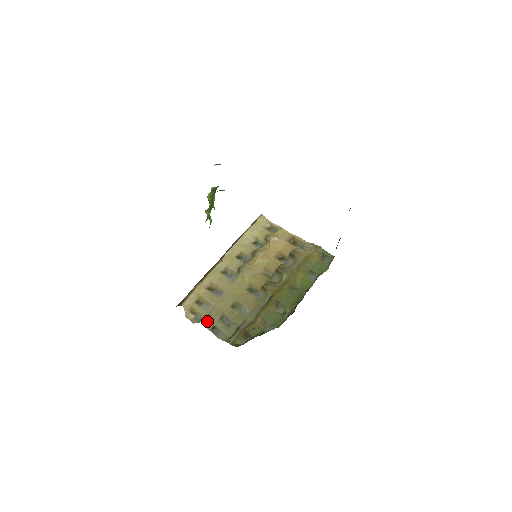
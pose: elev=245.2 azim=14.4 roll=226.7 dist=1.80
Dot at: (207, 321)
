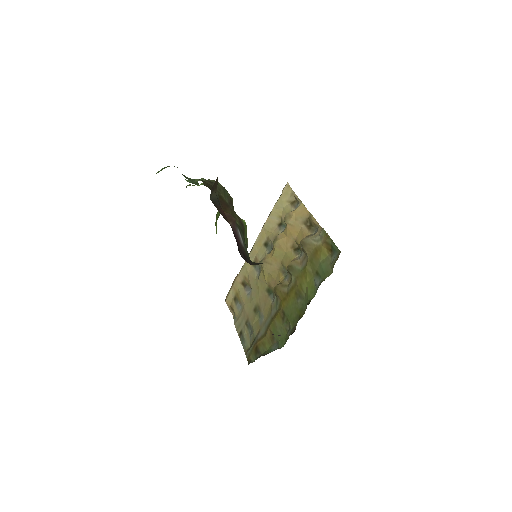
Dot at: (237, 324)
